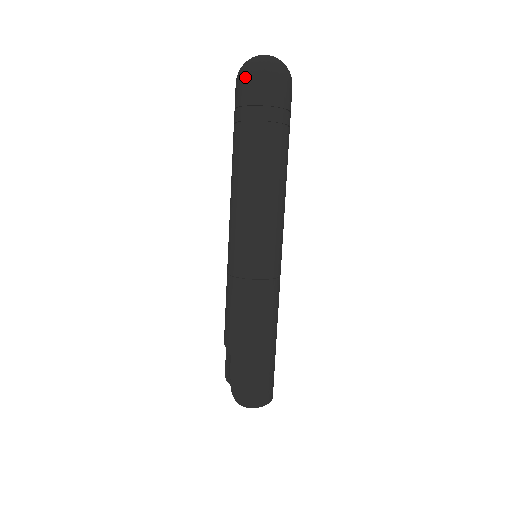
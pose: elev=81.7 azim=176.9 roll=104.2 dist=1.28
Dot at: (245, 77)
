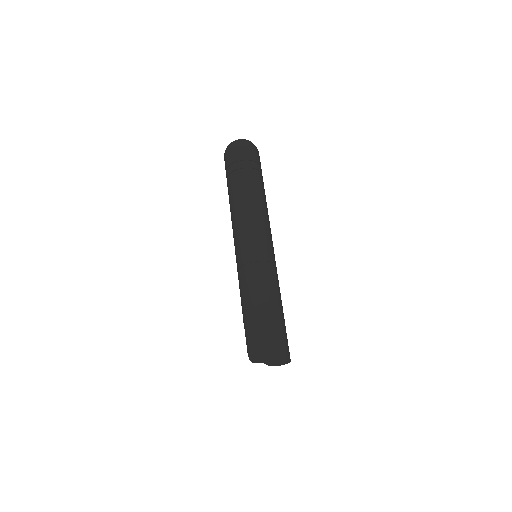
Dot at: (224, 156)
